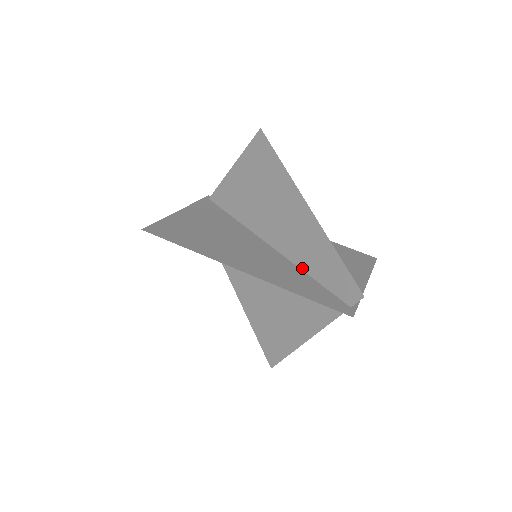
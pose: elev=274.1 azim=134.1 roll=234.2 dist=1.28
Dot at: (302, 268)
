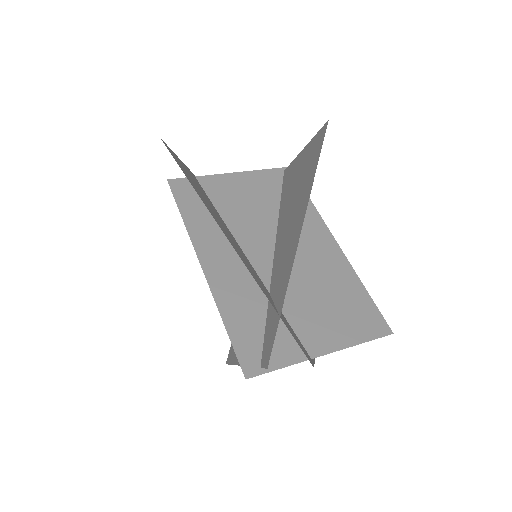
Dot at: occluded
